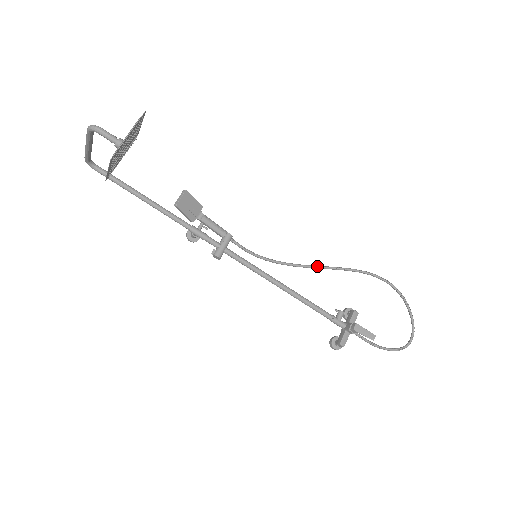
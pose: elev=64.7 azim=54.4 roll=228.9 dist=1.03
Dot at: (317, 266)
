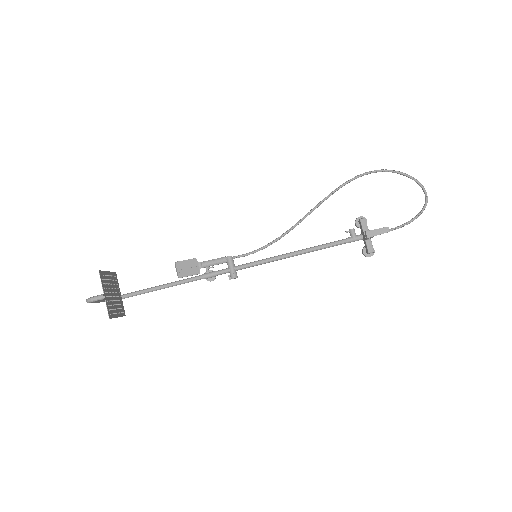
Dot at: (307, 214)
